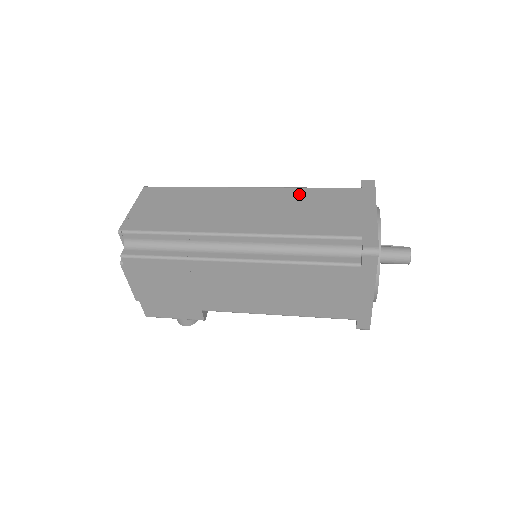
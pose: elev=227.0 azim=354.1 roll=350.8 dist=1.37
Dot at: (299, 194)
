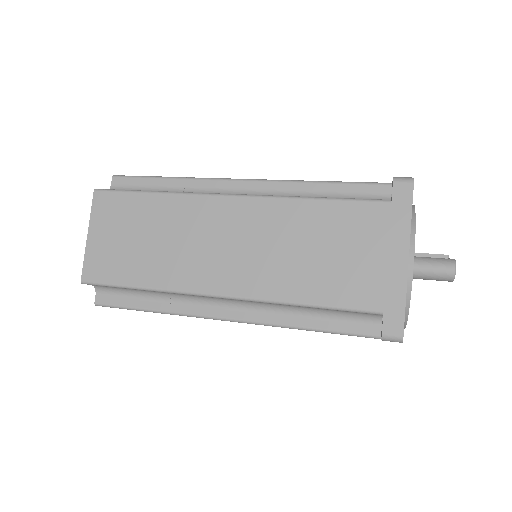
Dot at: (300, 215)
